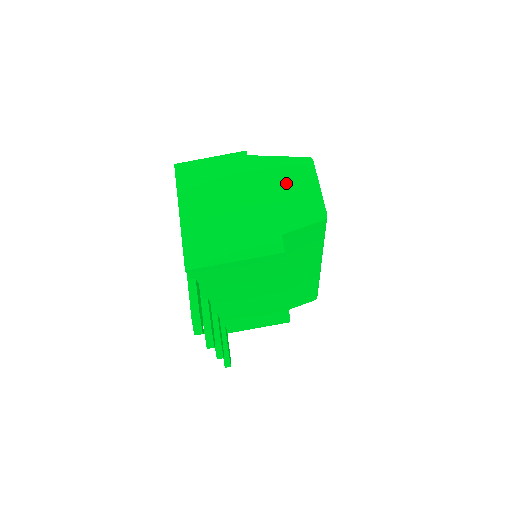
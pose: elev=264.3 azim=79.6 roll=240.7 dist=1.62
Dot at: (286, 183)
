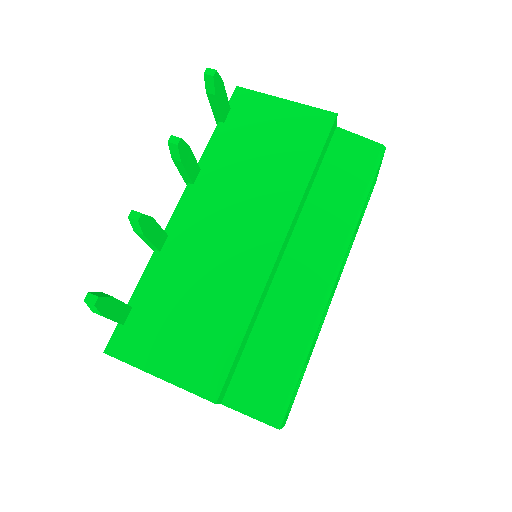
Dot at: occluded
